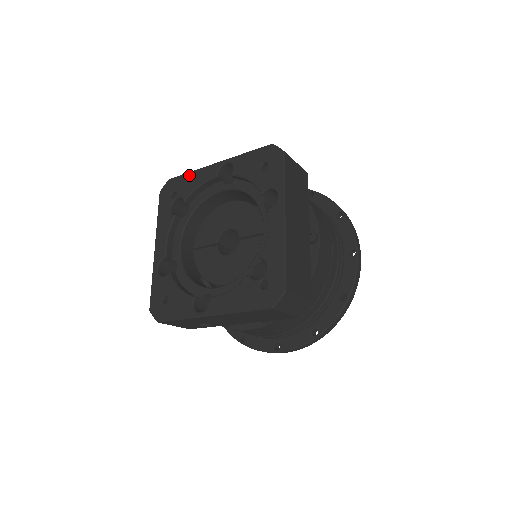
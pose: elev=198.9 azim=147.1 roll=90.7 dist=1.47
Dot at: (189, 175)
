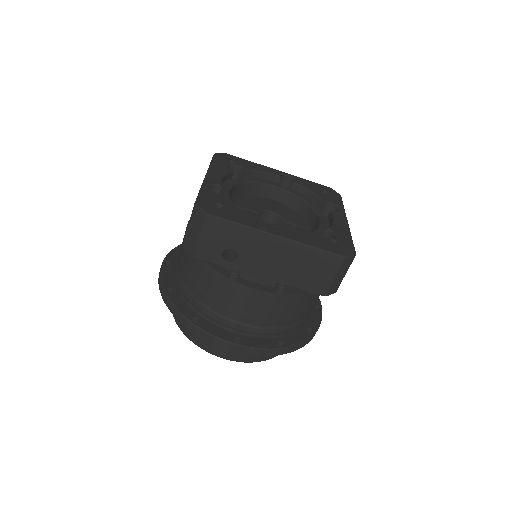
Dot at: (250, 162)
